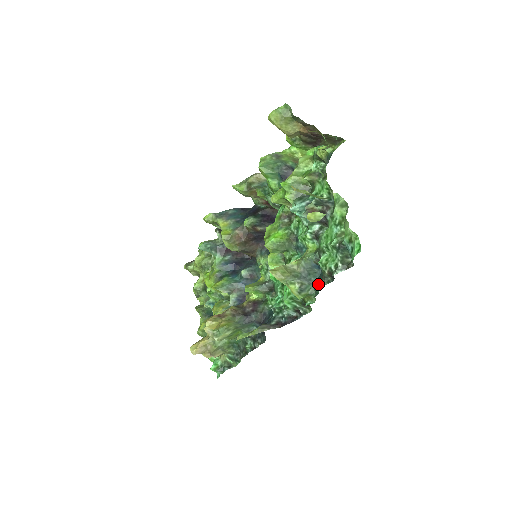
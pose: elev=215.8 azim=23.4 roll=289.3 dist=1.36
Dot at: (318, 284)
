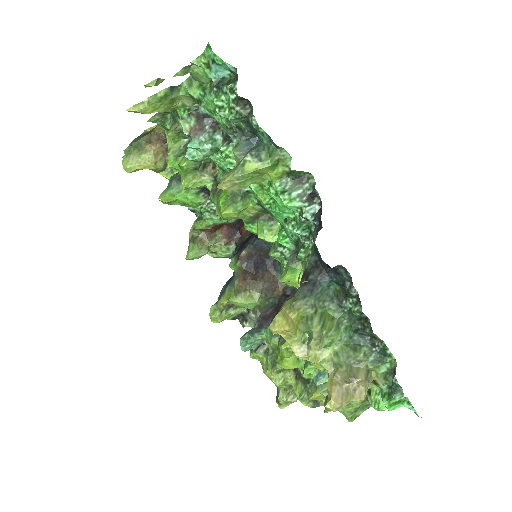
Dot at: (255, 130)
